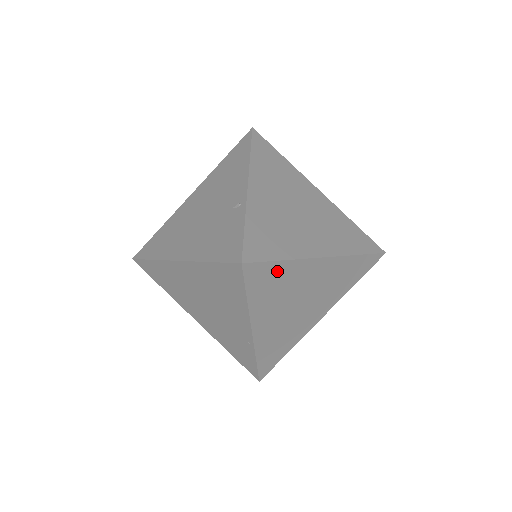
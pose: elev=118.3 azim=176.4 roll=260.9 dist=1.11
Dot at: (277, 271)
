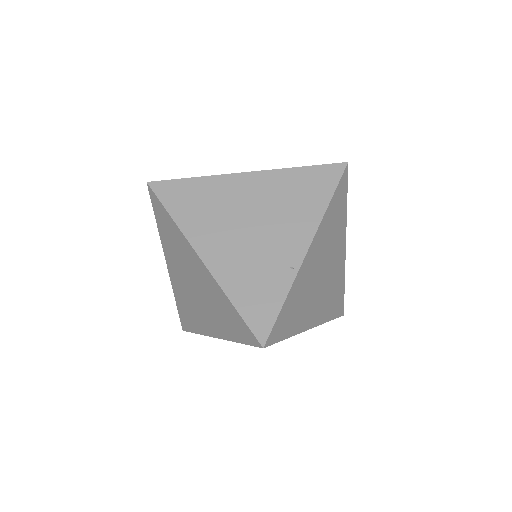
Dot at: (342, 208)
